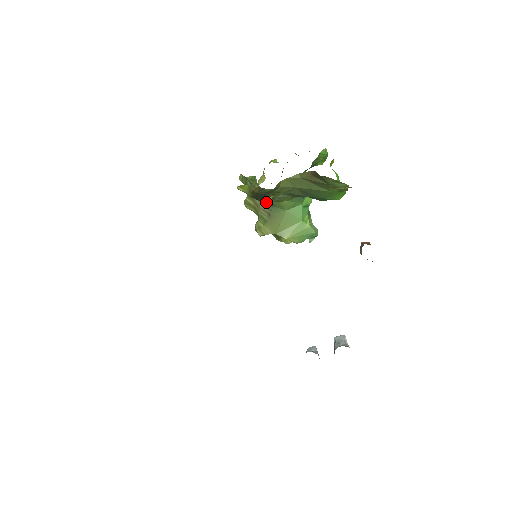
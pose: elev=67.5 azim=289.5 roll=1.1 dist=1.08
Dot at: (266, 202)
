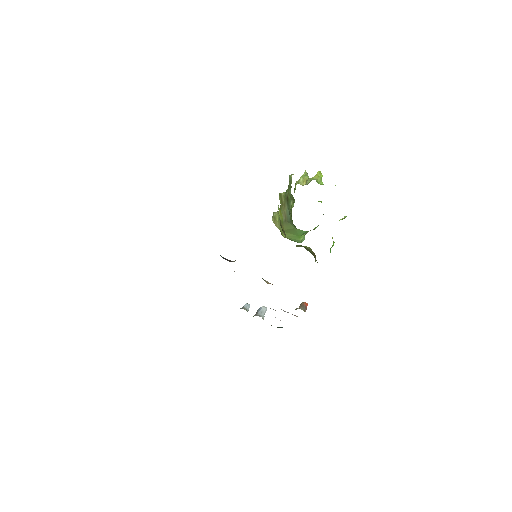
Dot at: (289, 214)
